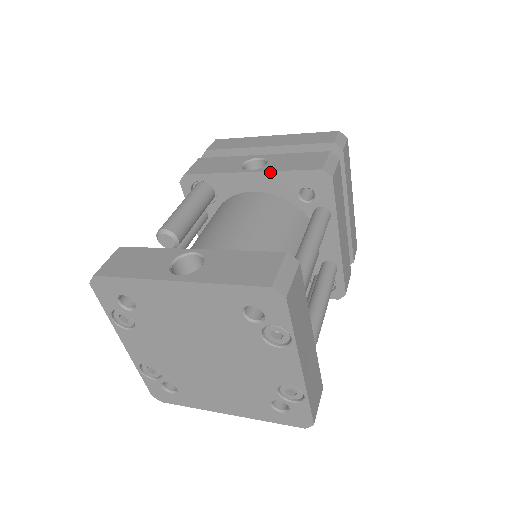
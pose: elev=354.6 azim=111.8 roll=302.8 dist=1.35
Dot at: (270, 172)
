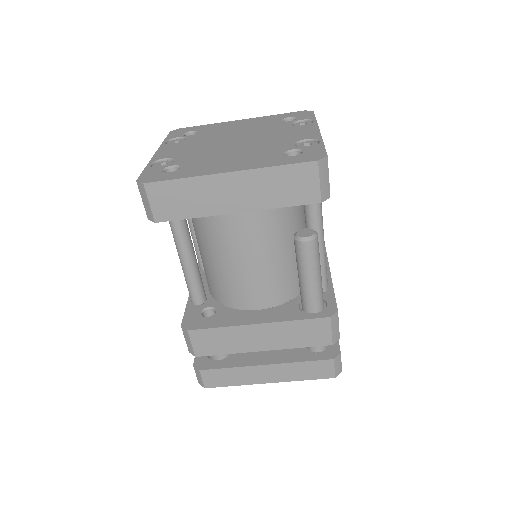
Dot at: occluded
